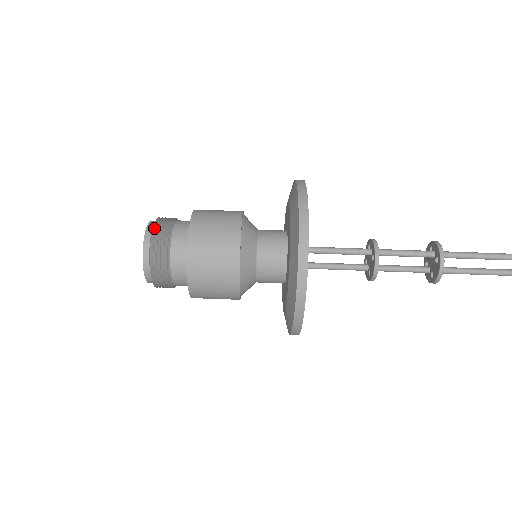
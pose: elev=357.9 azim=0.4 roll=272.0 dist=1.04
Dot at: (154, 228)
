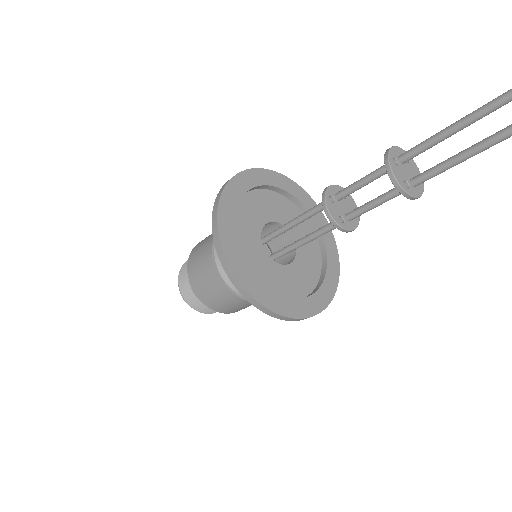
Dot at: occluded
